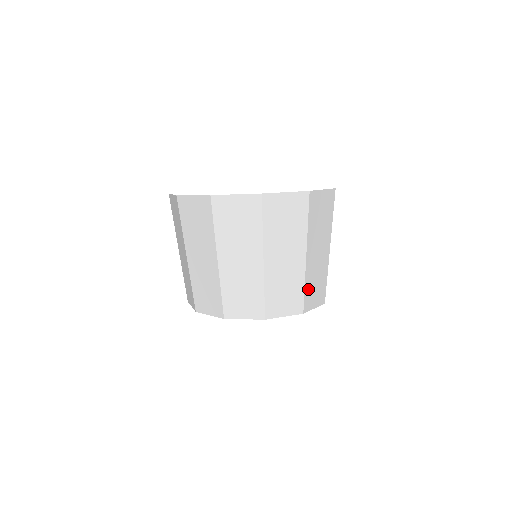
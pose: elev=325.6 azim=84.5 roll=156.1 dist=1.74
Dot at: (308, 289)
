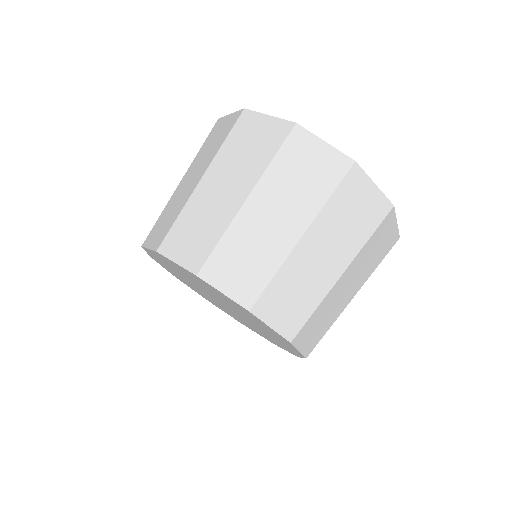
Dot at: (226, 250)
